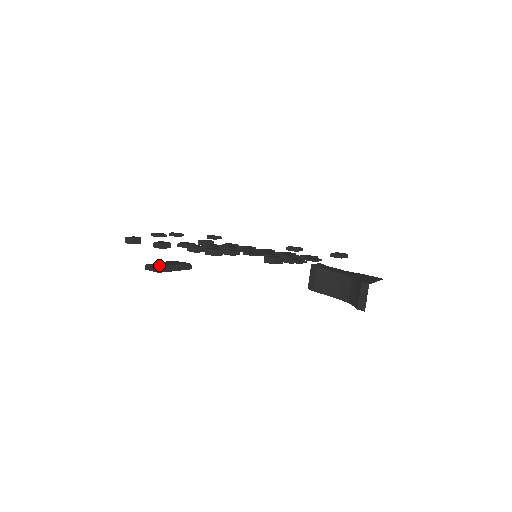
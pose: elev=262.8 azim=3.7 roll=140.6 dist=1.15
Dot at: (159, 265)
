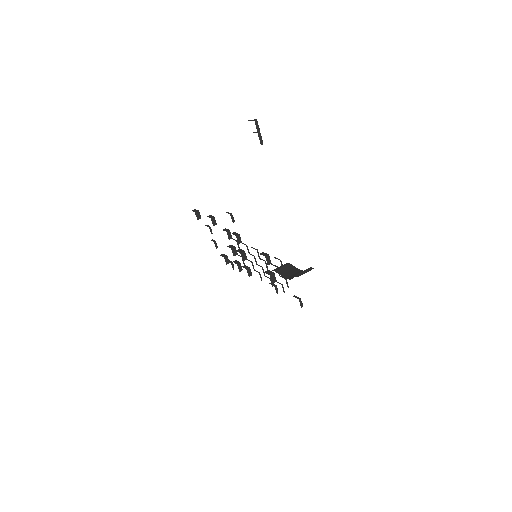
Dot at: (257, 121)
